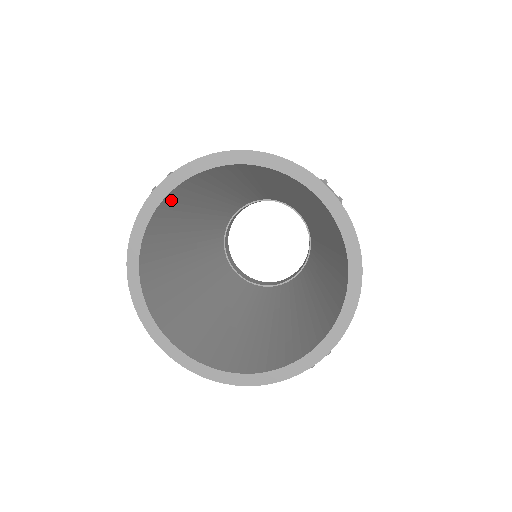
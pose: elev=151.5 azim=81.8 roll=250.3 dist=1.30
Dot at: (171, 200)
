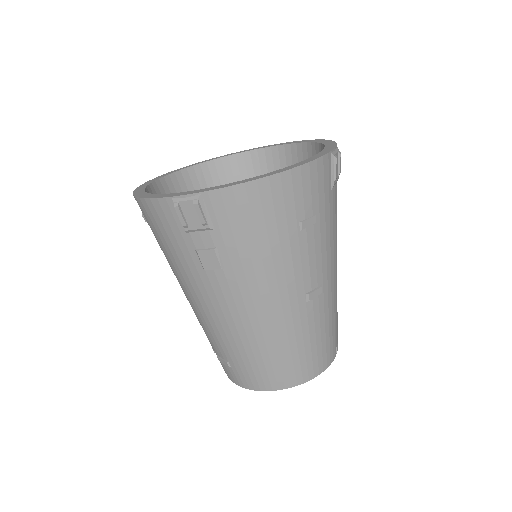
Dot at: (261, 161)
